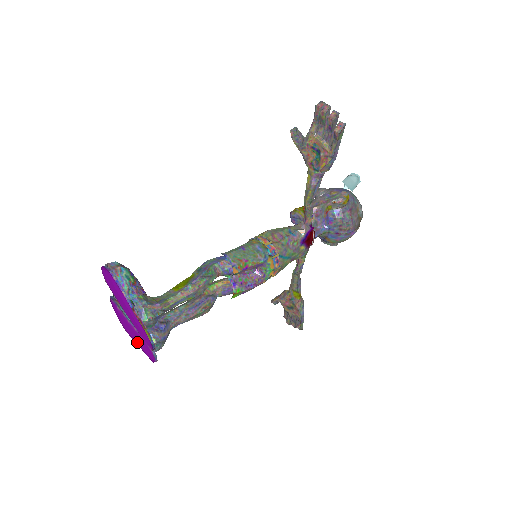
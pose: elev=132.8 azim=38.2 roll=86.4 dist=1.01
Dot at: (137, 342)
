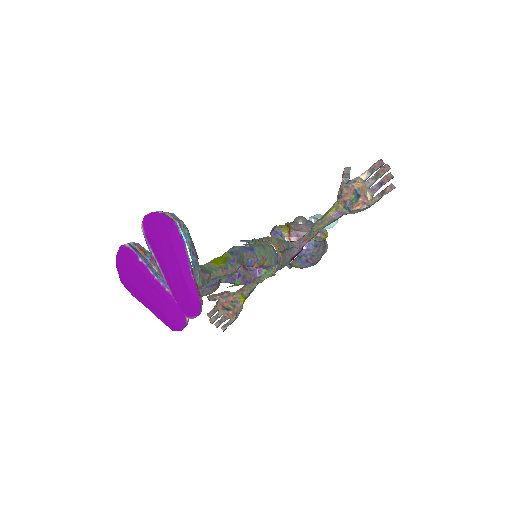
Dot at: (153, 303)
